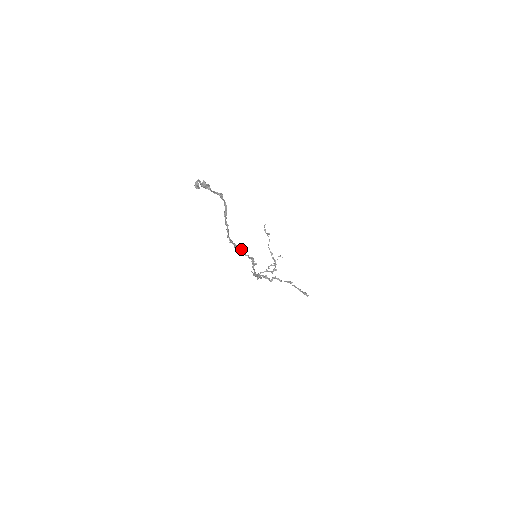
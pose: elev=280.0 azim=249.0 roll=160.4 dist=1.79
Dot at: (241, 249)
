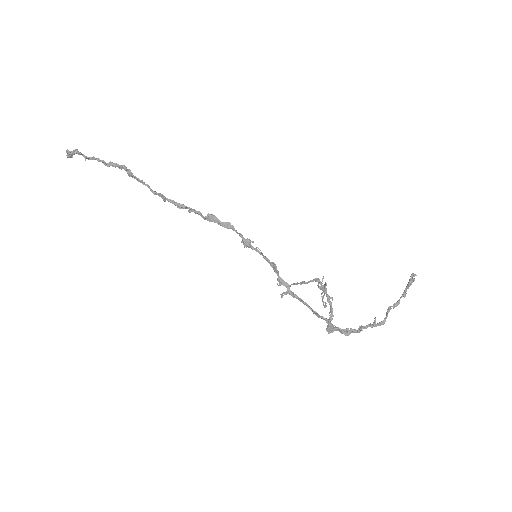
Dot at: (193, 210)
